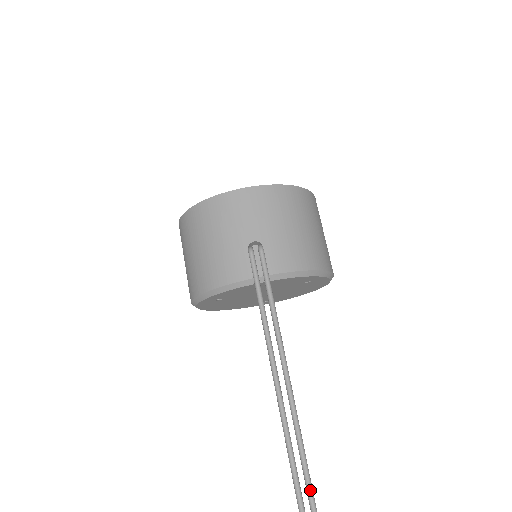
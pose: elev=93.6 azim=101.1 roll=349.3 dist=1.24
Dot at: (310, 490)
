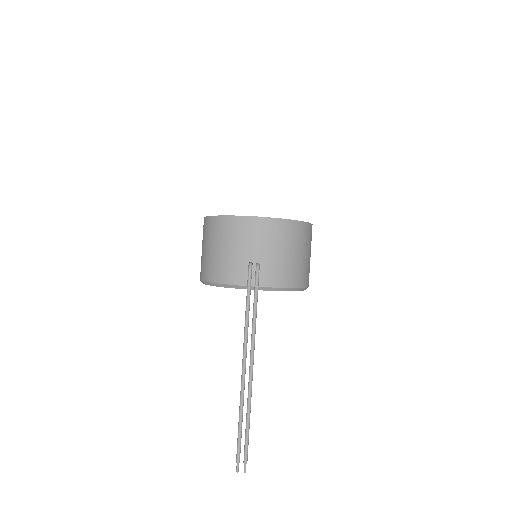
Dot at: (248, 430)
